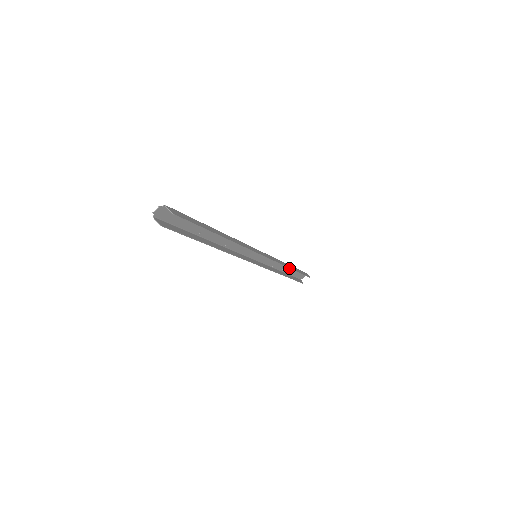
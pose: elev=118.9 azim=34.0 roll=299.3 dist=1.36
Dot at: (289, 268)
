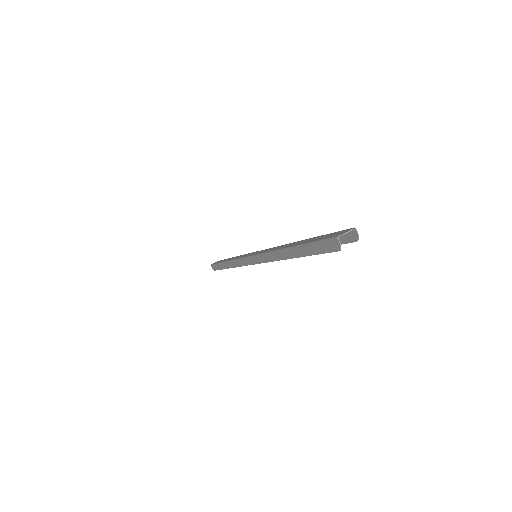
Dot at: occluded
